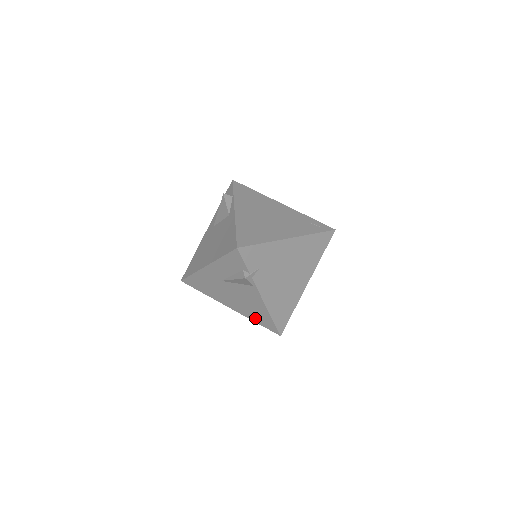
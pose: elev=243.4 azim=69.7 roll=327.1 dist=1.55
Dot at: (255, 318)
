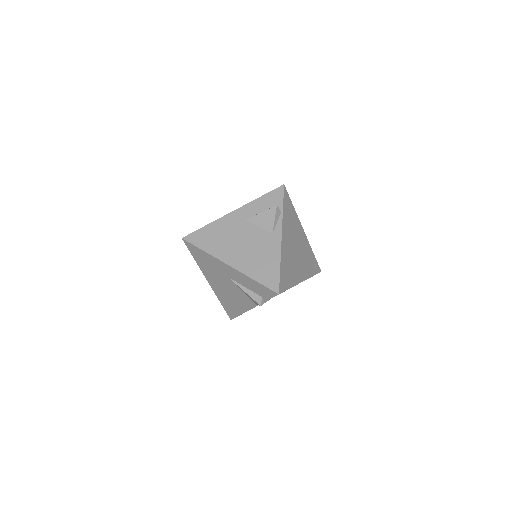
Dot at: (224, 302)
